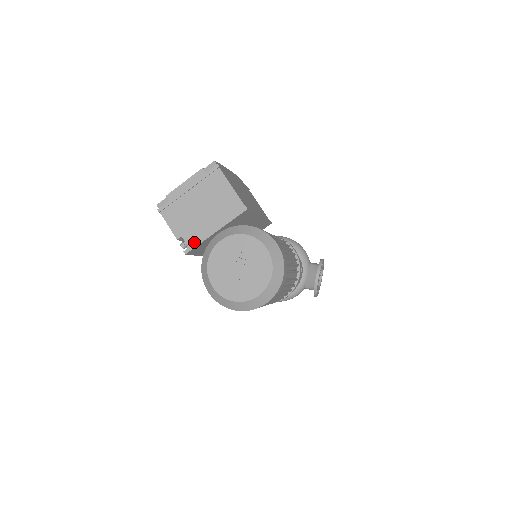
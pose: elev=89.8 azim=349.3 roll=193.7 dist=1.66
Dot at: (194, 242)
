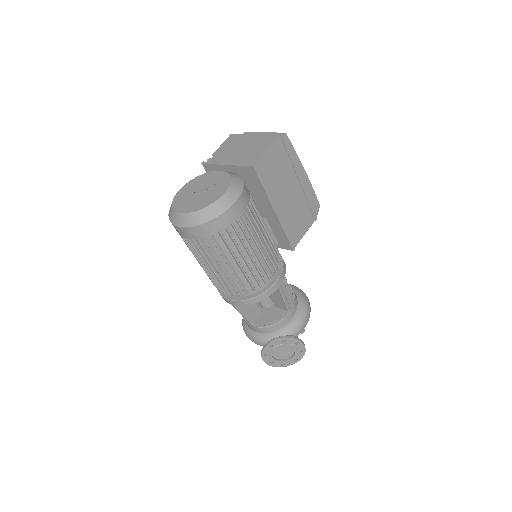
Dot at: (213, 161)
